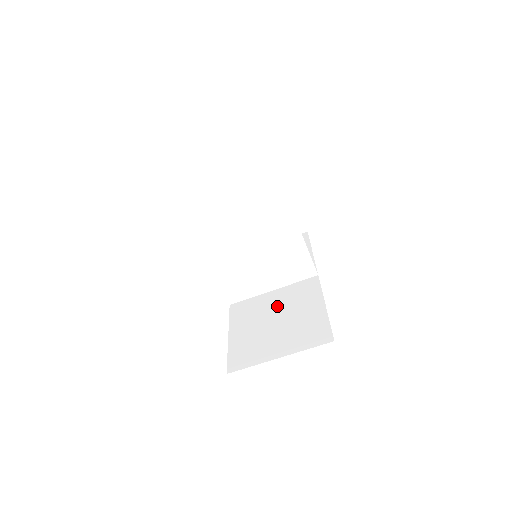
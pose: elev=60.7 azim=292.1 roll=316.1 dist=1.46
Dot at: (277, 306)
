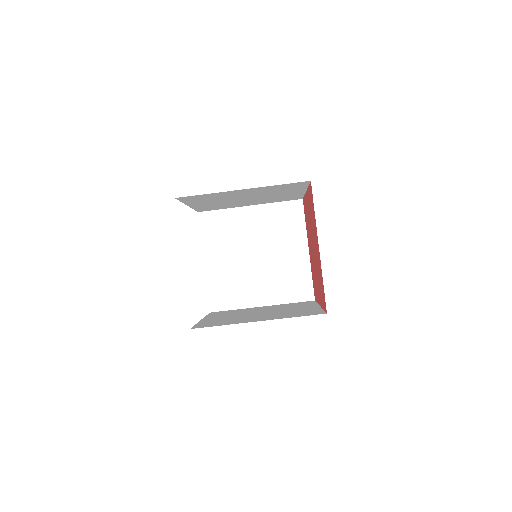
Dot at: (264, 309)
